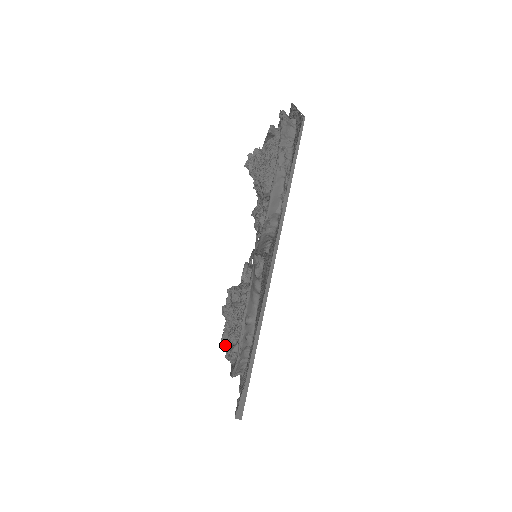
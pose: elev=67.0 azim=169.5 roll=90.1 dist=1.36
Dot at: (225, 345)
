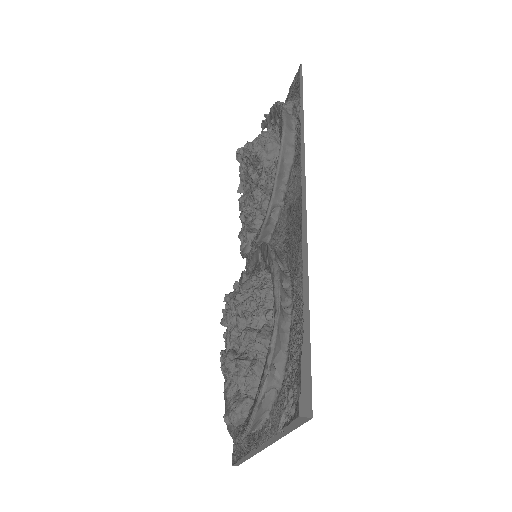
Dot at: (236, 358)
